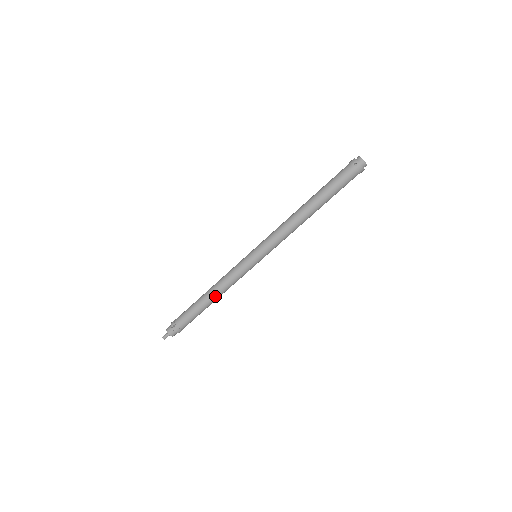
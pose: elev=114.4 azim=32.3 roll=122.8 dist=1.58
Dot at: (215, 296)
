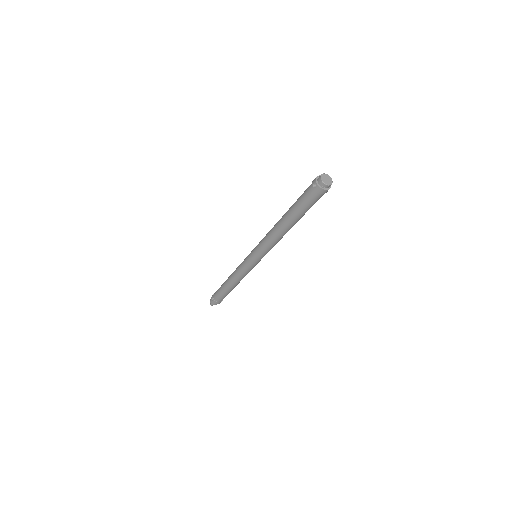
Dot at: (233, 283)
